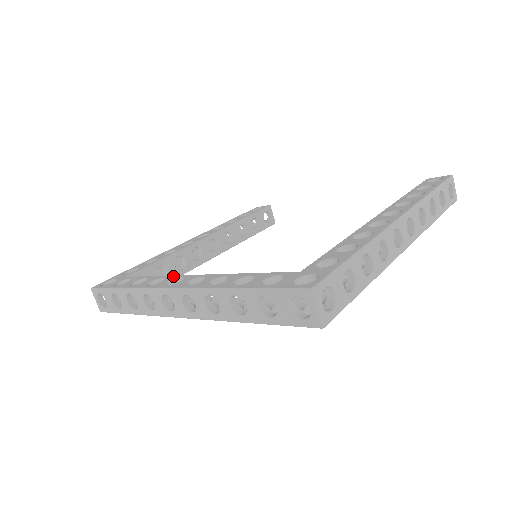
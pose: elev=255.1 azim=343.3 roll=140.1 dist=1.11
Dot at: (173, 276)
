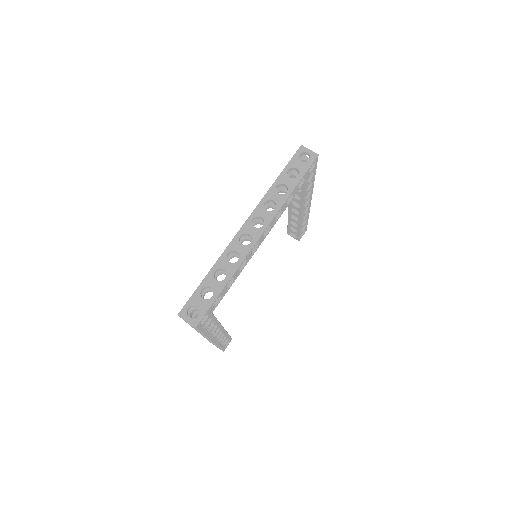
Dot at: occluded
